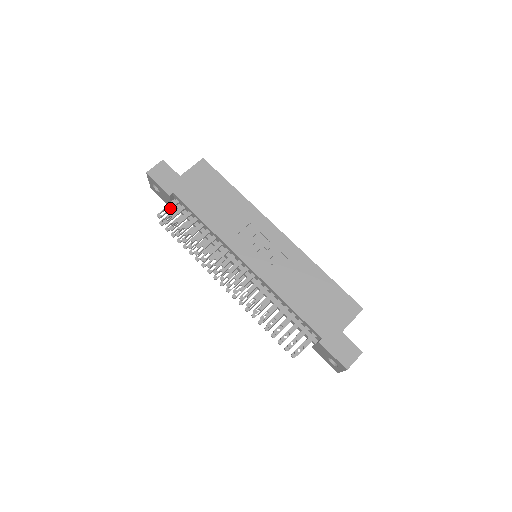
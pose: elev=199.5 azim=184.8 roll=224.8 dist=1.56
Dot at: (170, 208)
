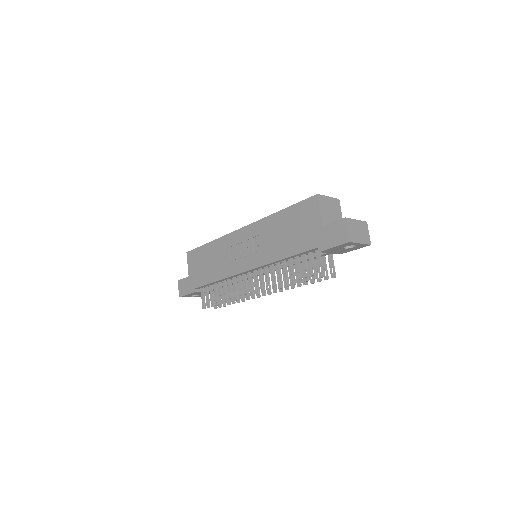
Dot at: (203, 297)
